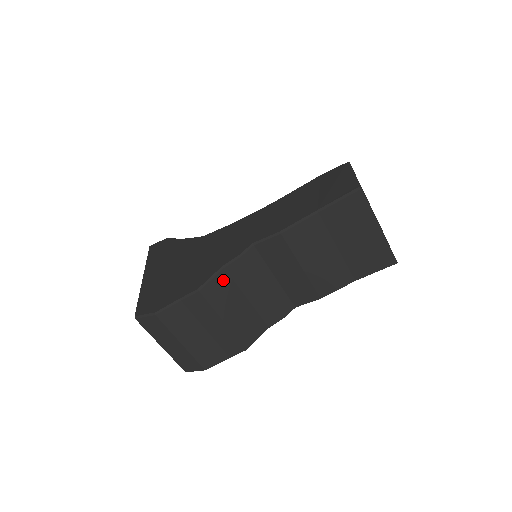
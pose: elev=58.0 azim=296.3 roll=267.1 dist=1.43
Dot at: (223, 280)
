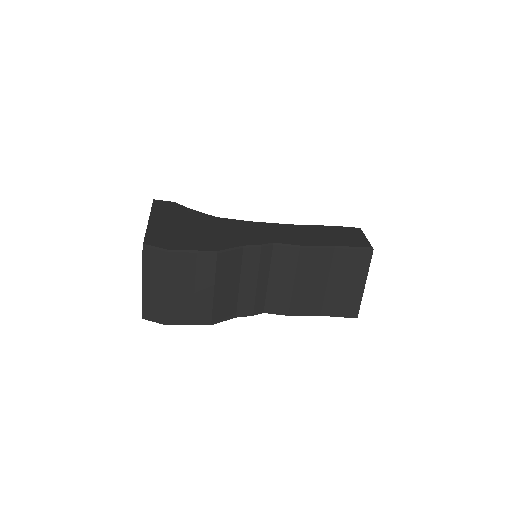
Dot at: (236, 257)
